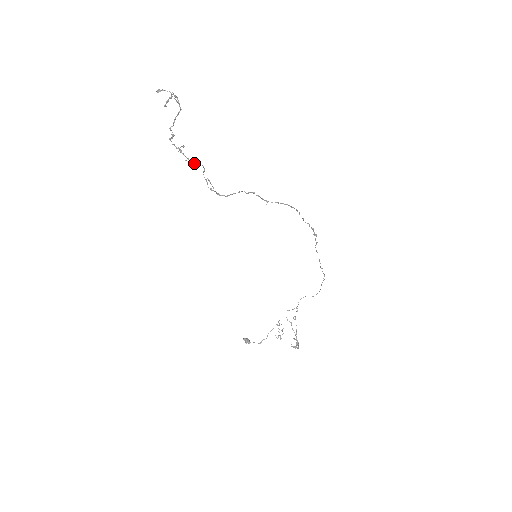
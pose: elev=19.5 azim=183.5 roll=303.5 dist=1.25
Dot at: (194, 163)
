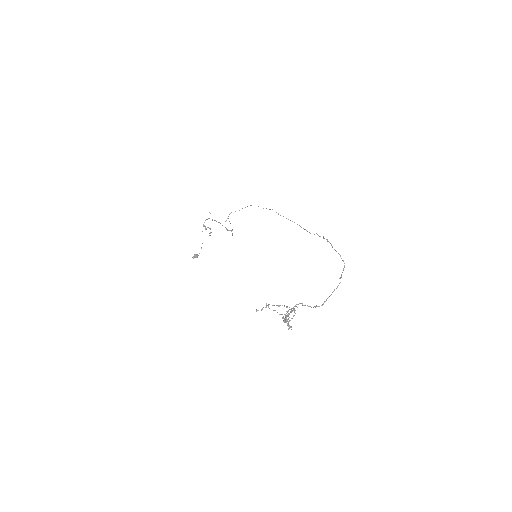
Dot at: occluded
